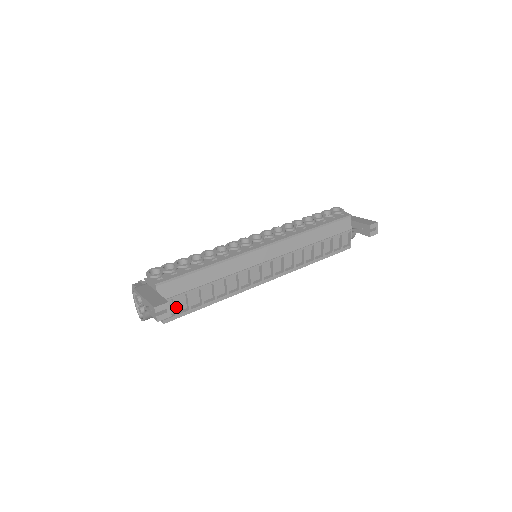
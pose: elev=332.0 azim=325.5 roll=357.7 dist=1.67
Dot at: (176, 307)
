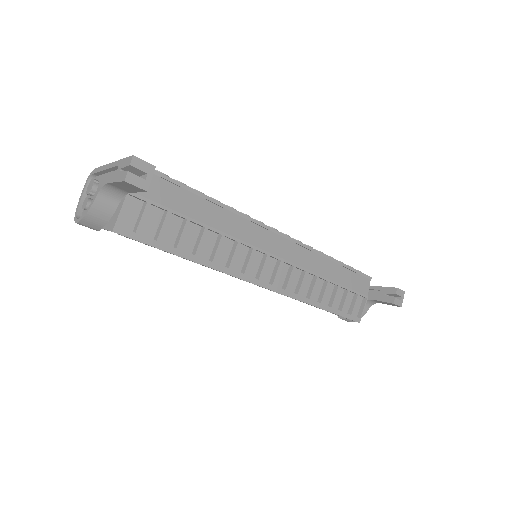
Dot at: (143, 220)
